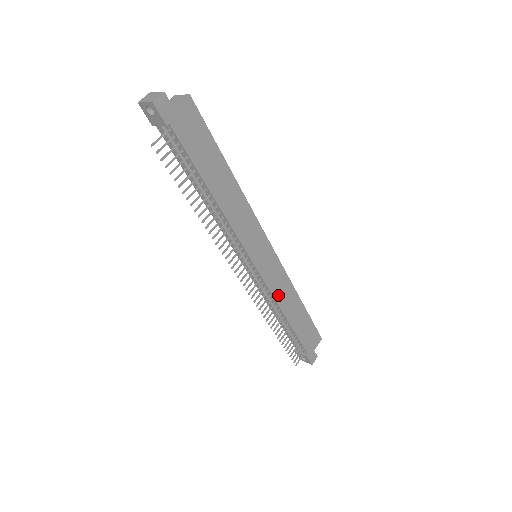
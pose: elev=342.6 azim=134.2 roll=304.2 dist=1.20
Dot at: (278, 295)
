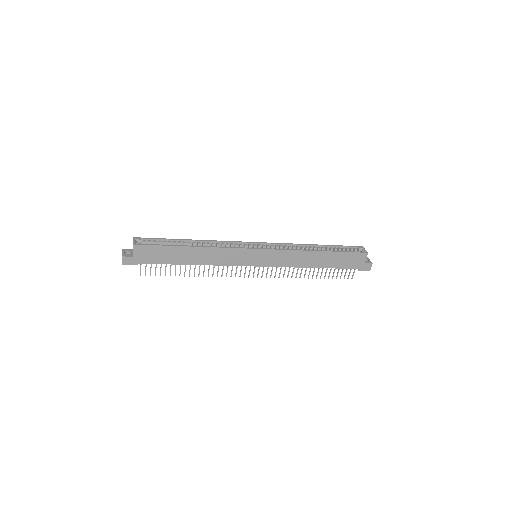
Dot at: (292, 263)
